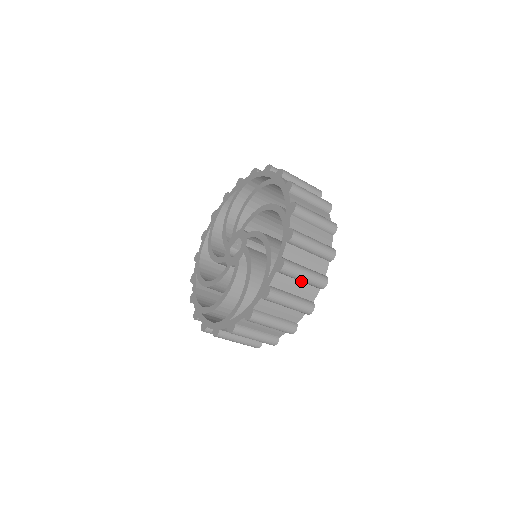
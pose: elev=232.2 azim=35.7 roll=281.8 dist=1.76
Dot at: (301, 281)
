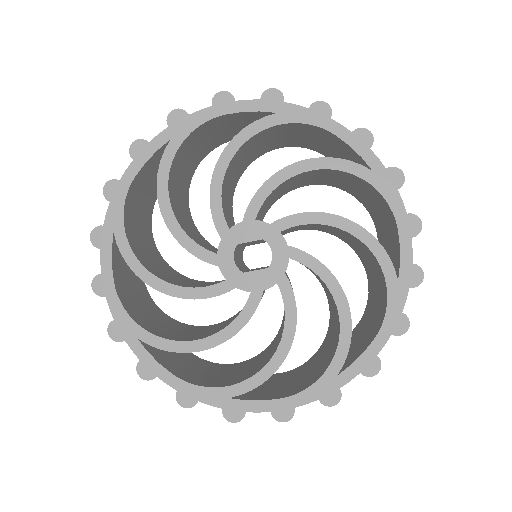
Dot at: occluded
